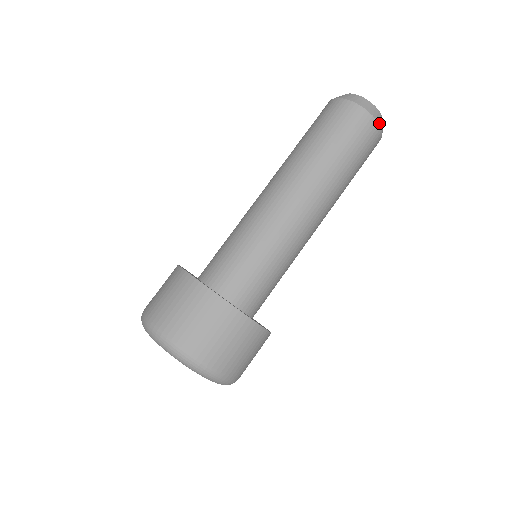
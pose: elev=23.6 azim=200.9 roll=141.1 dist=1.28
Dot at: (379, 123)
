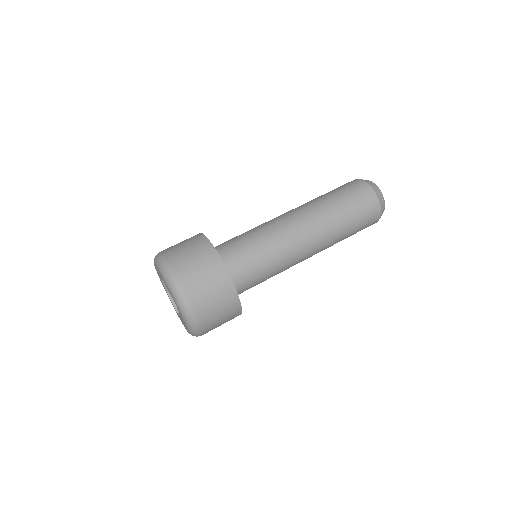
Dot at: (377, 195)
